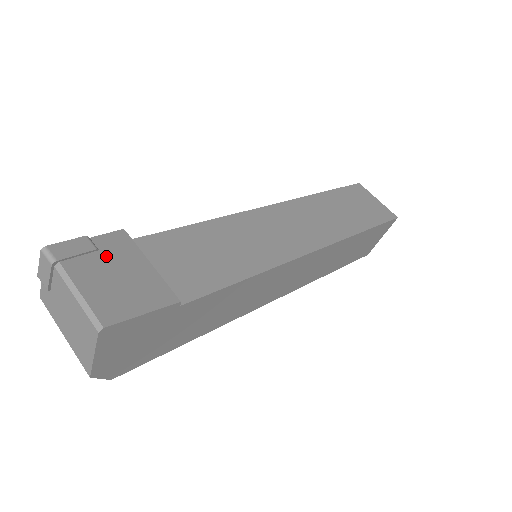
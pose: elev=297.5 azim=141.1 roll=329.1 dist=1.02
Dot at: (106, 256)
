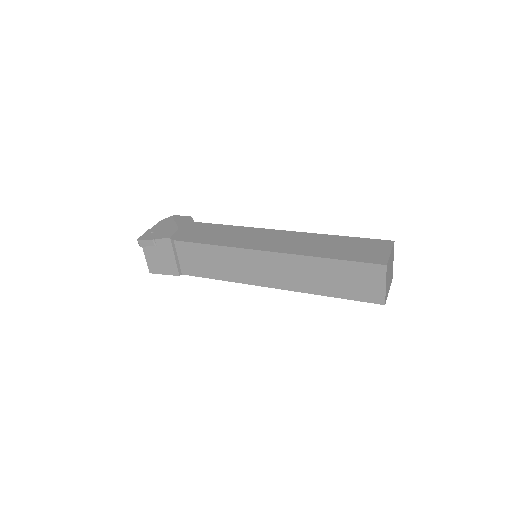
Dot at: (158, 249)
